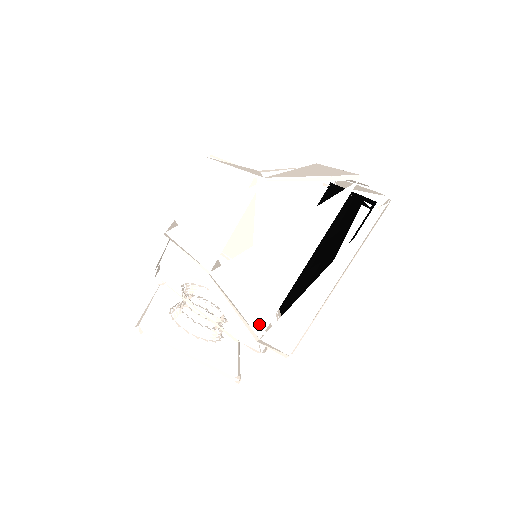
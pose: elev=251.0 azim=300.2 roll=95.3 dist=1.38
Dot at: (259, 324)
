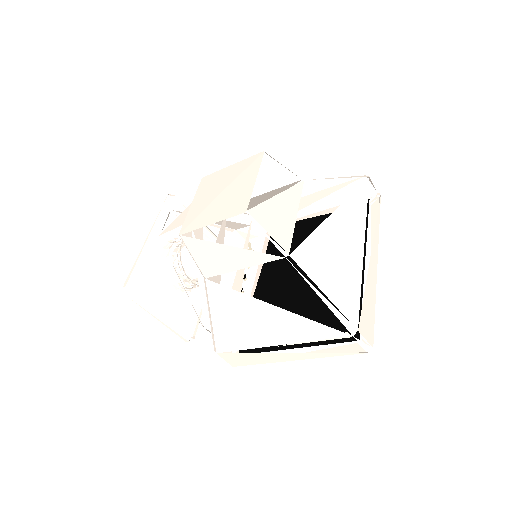
Dot at: (221, 345)
